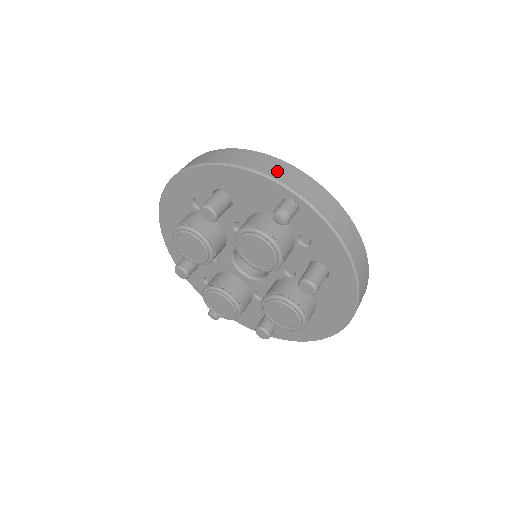
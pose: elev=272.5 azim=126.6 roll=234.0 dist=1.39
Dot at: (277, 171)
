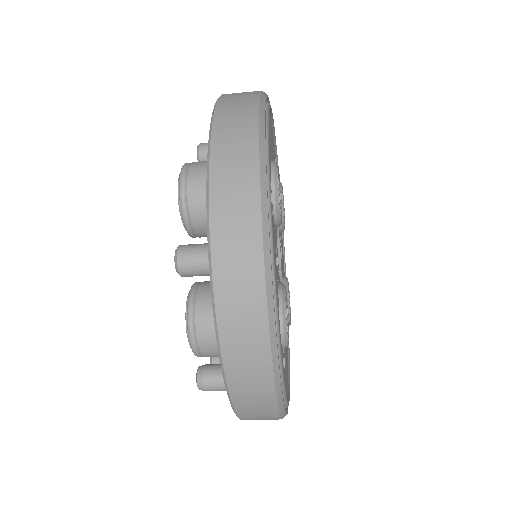
Dot at: (243, 373)
